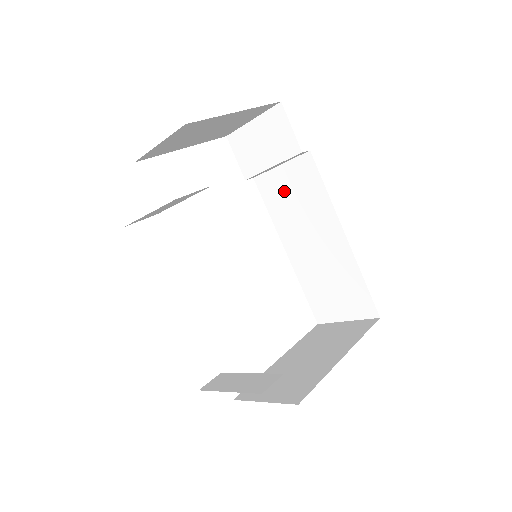
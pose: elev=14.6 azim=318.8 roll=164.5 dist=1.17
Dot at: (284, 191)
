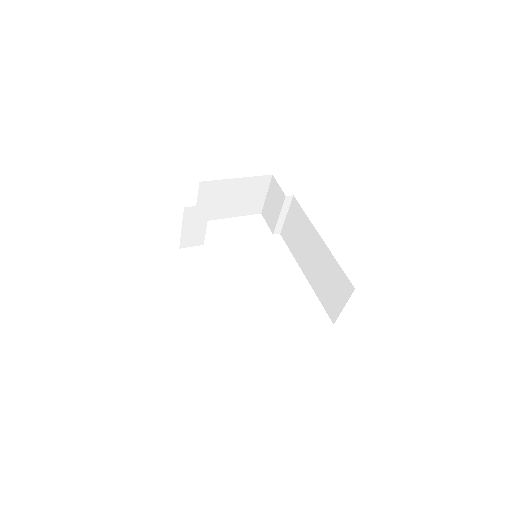
Dot at: (292, 231)
